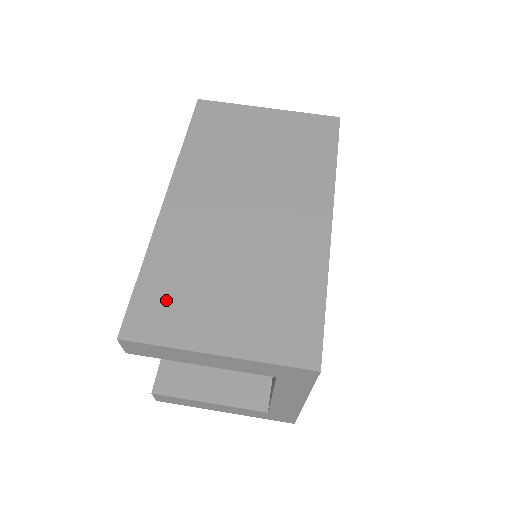
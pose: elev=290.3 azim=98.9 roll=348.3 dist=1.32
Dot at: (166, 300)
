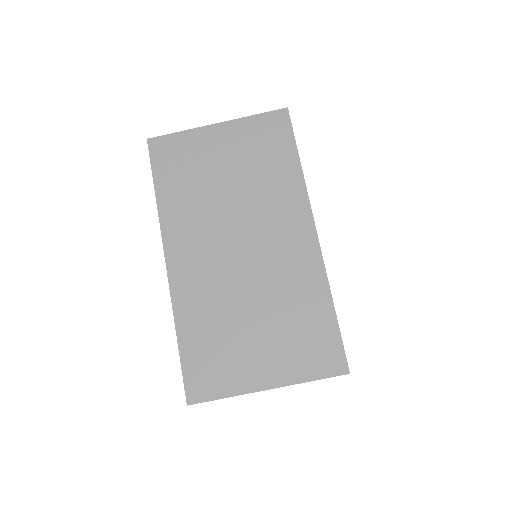
Dot at: (209, 359)
